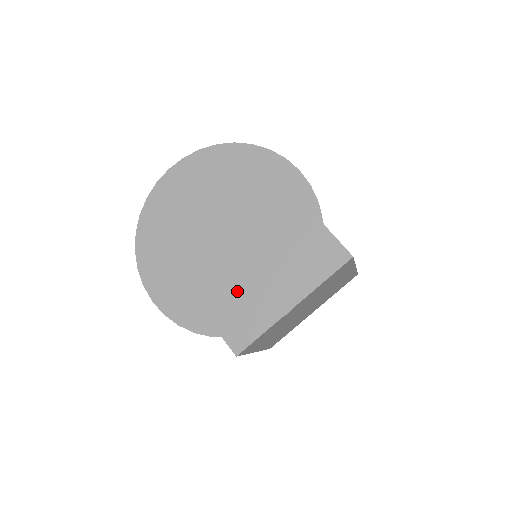
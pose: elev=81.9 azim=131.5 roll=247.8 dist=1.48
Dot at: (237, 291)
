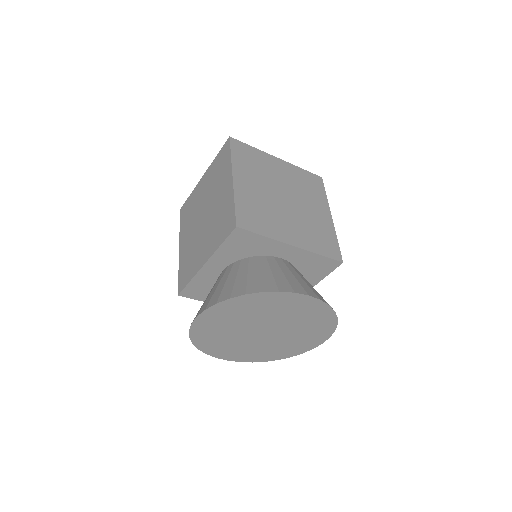
Dot at: (285, 345)
